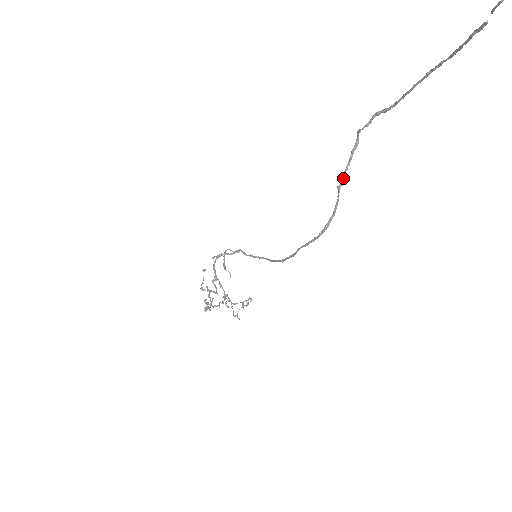
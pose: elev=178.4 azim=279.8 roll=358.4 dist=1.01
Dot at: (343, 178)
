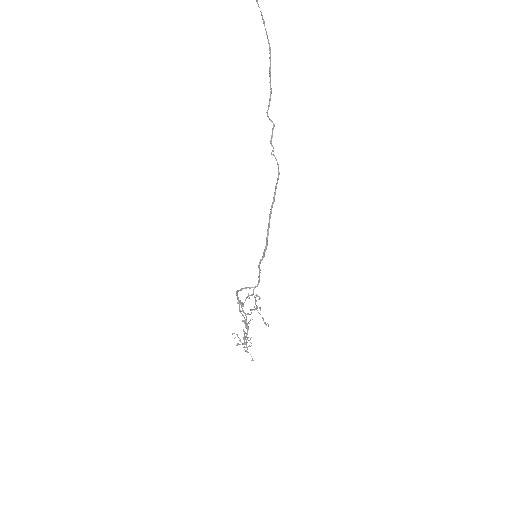
Dot at: (271, 145)
